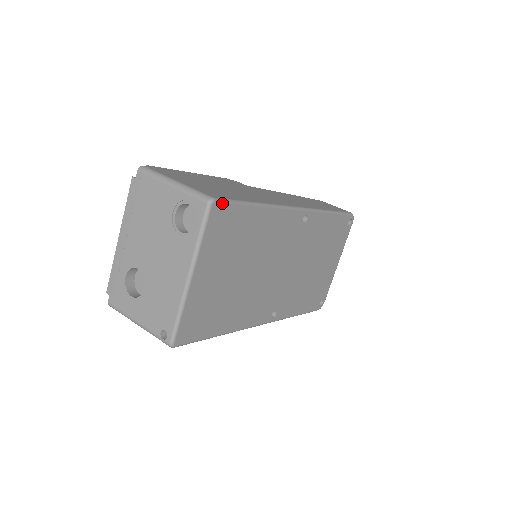
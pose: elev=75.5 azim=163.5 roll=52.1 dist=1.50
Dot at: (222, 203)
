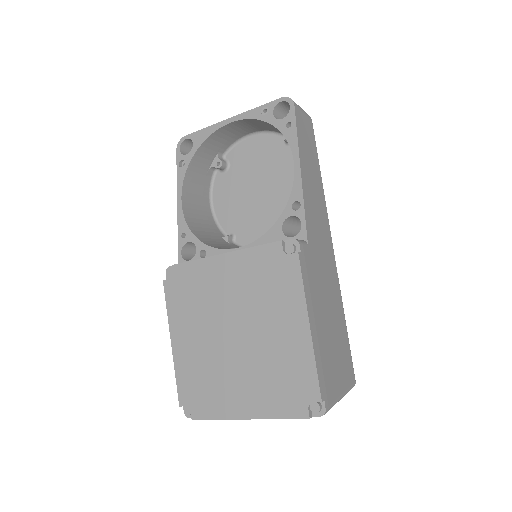
Dot at: occluded
